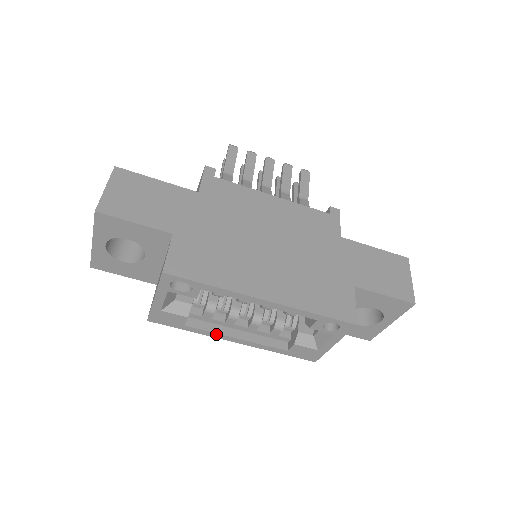
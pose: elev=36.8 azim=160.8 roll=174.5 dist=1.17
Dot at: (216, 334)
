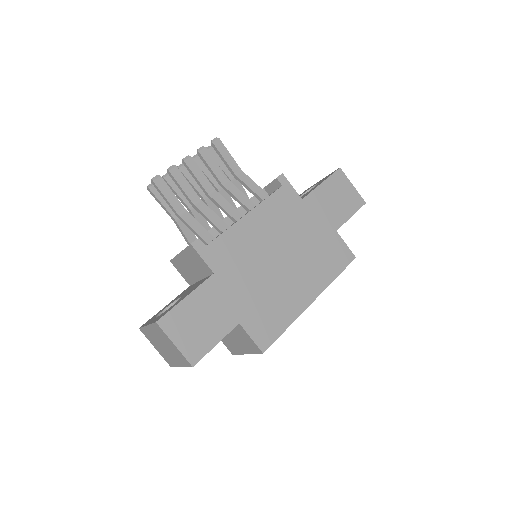
Dot at: occluded
